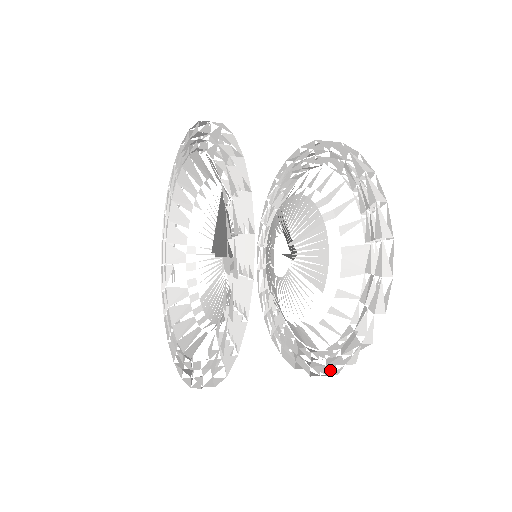
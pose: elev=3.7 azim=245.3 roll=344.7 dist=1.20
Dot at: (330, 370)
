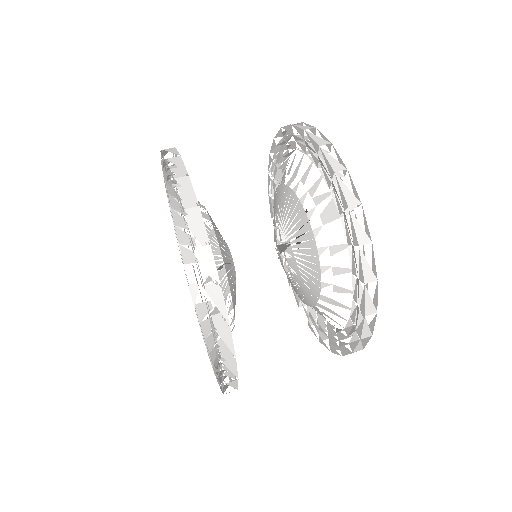
Dot at: occluded
